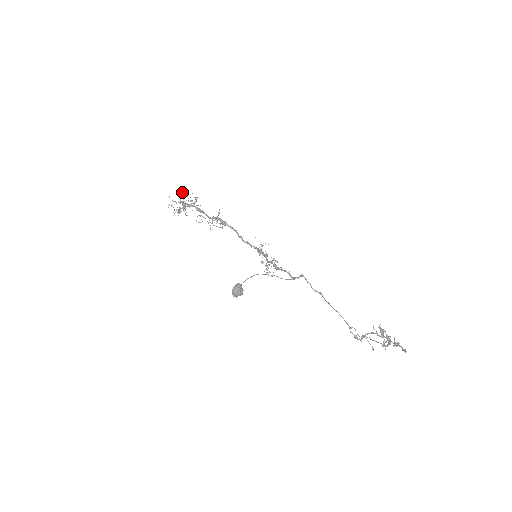
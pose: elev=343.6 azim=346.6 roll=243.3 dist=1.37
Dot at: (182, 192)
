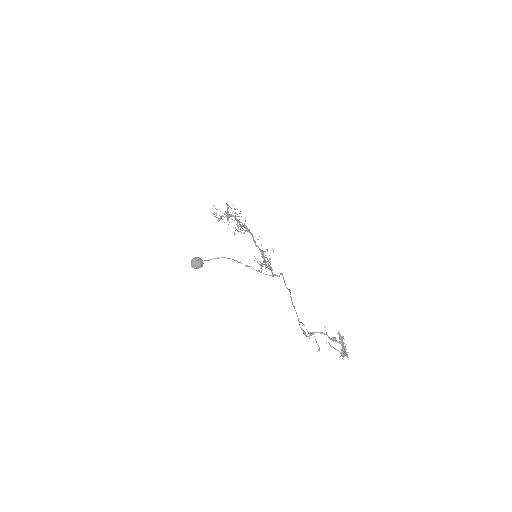
Dot at: occluded
